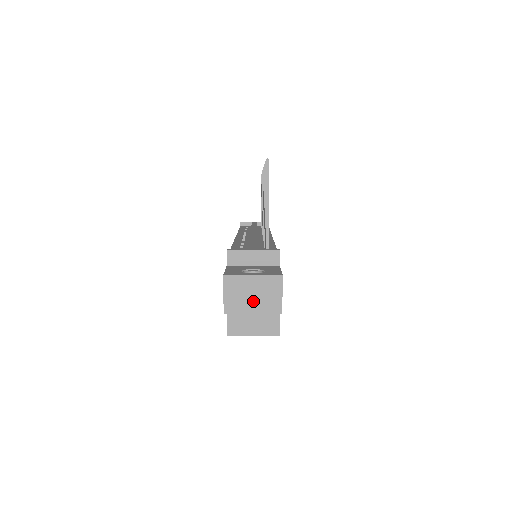
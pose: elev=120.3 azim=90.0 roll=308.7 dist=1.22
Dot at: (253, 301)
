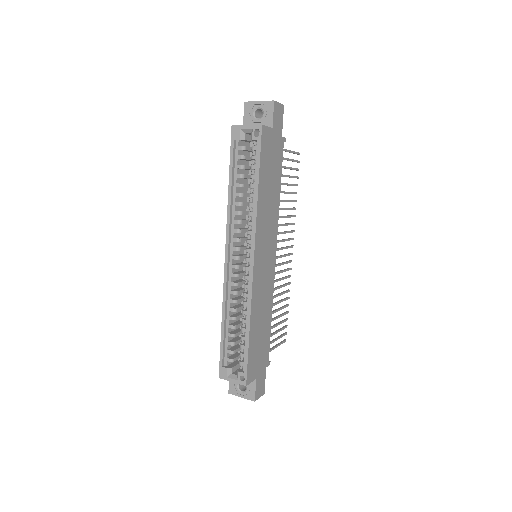
Dot at: occluded
